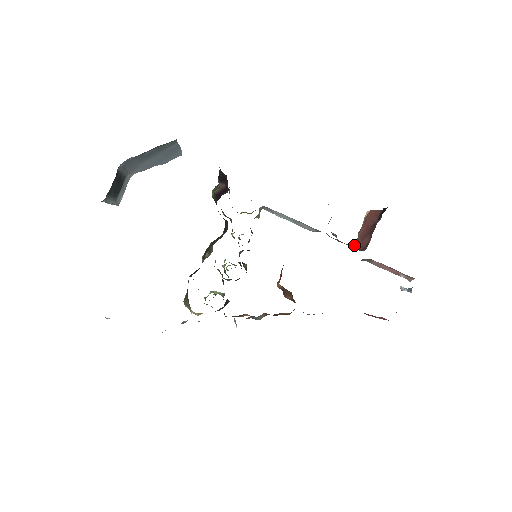
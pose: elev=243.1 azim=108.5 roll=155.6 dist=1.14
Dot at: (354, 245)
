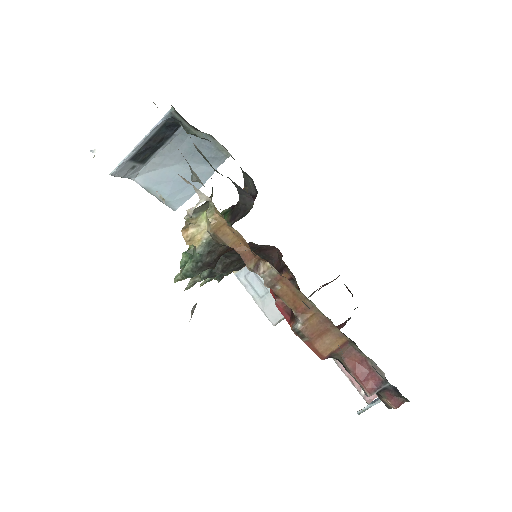
Dot at: occluded
